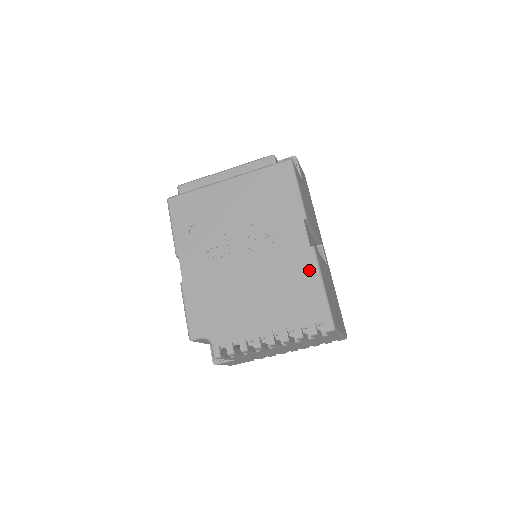
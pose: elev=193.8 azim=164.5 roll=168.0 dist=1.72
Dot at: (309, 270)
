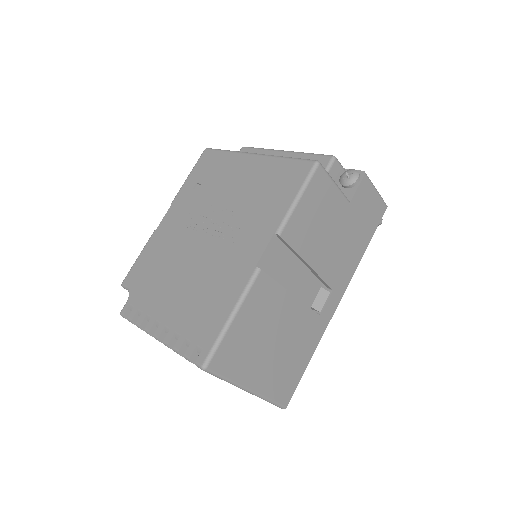
Dot at: (235, 290)
